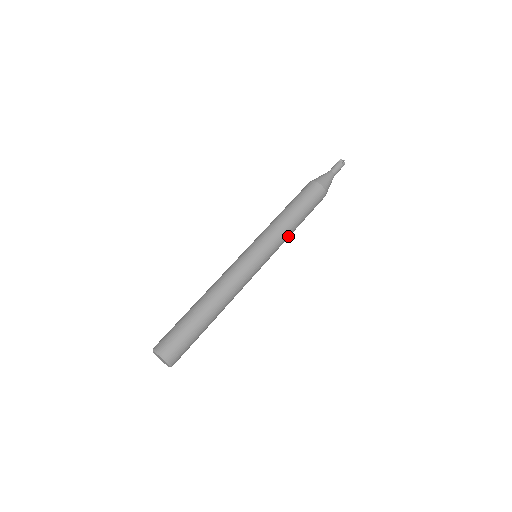
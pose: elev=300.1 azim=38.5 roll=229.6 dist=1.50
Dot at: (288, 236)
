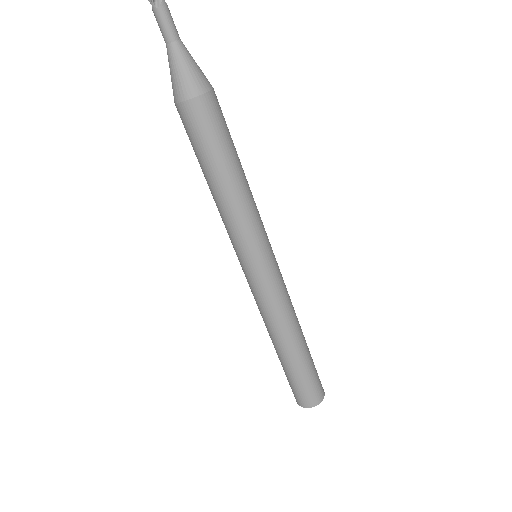
Dot at: (247, 205)
